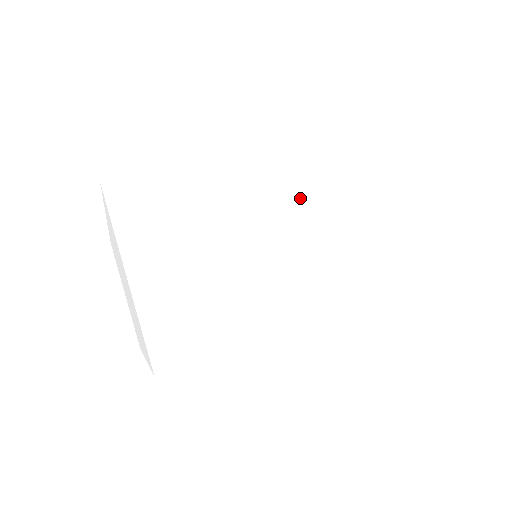
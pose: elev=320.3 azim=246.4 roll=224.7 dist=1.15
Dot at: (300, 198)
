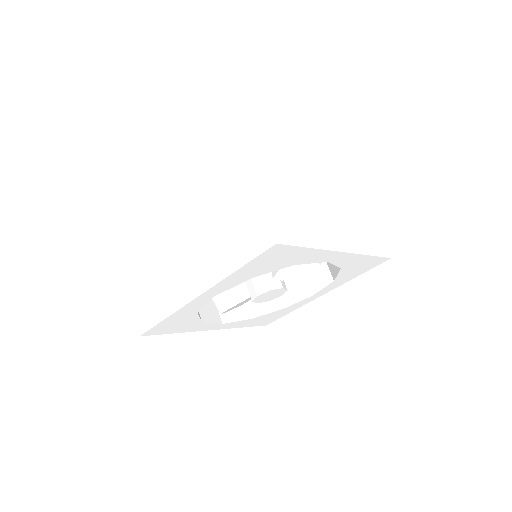
Dot at: (319, 191)
